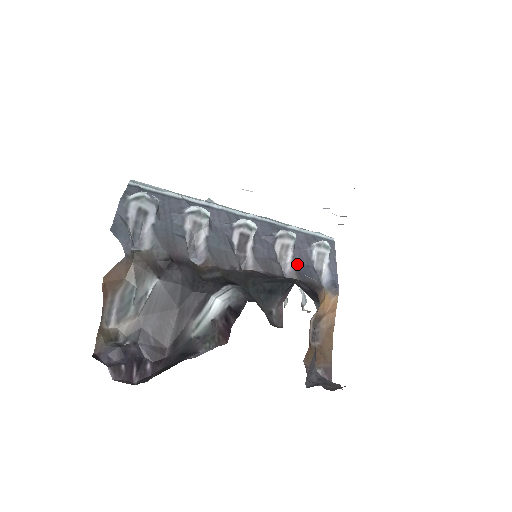
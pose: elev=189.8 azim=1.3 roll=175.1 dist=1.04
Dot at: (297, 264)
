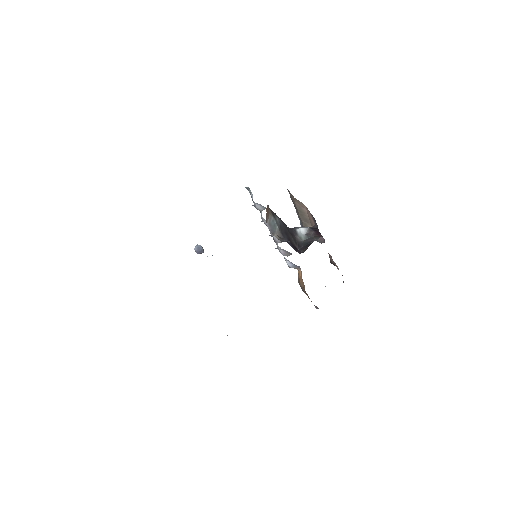
Dot at: (284, 250)
